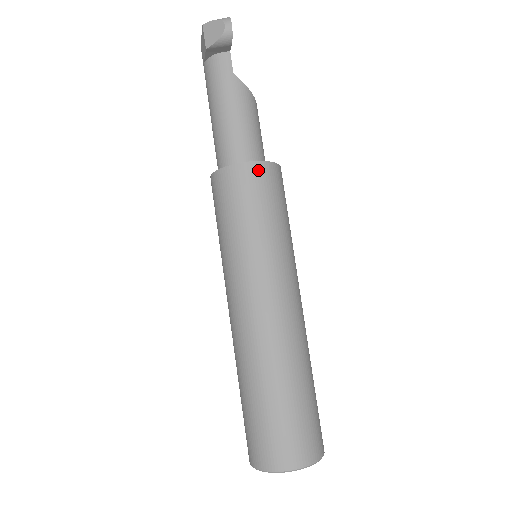
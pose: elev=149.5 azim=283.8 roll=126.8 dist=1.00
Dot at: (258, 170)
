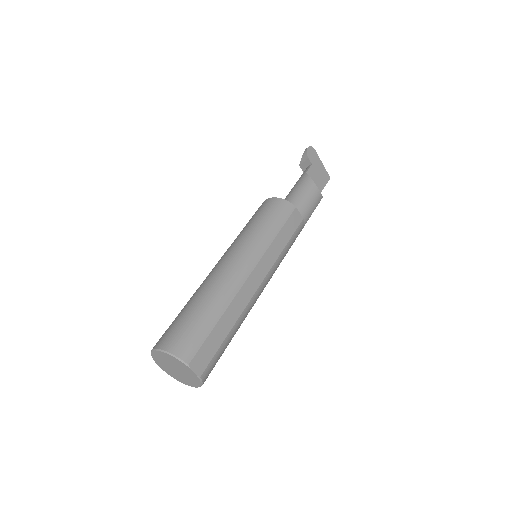
Dot at: (270, 201)
